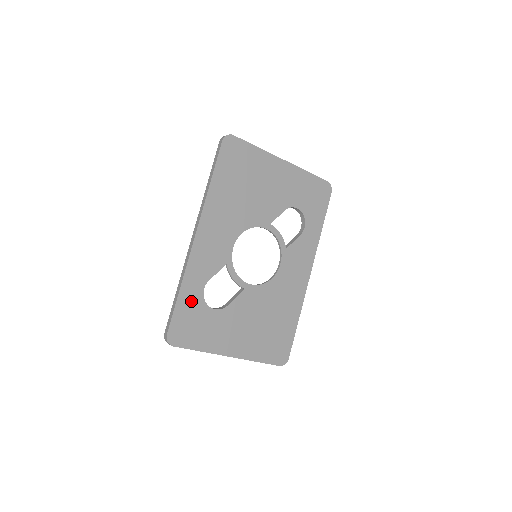
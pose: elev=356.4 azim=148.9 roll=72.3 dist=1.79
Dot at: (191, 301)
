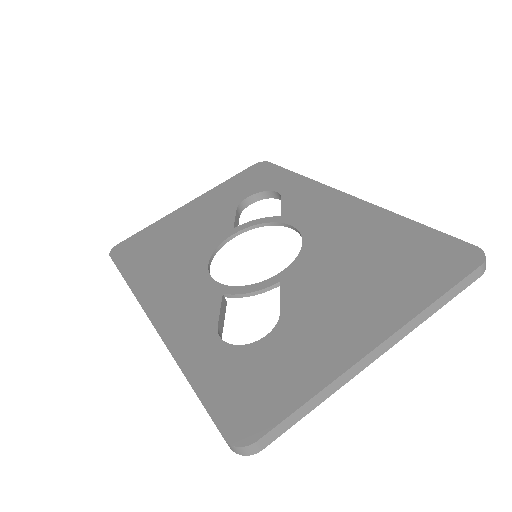
Dot at: (217, 367)
